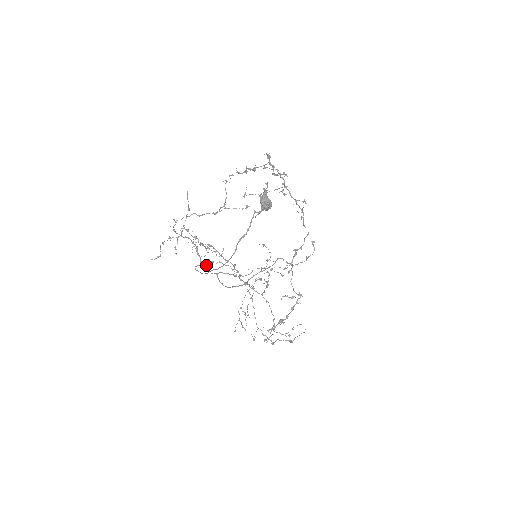
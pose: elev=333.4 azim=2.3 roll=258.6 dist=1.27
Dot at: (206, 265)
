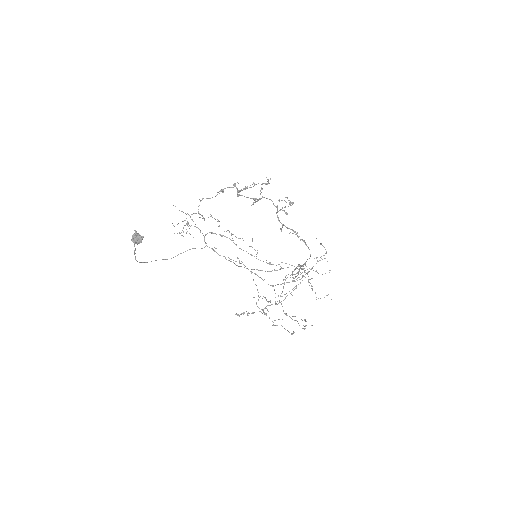
Dot at: (212, 249)
